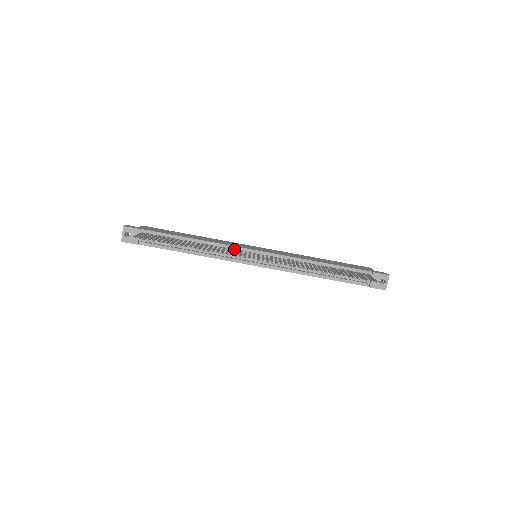
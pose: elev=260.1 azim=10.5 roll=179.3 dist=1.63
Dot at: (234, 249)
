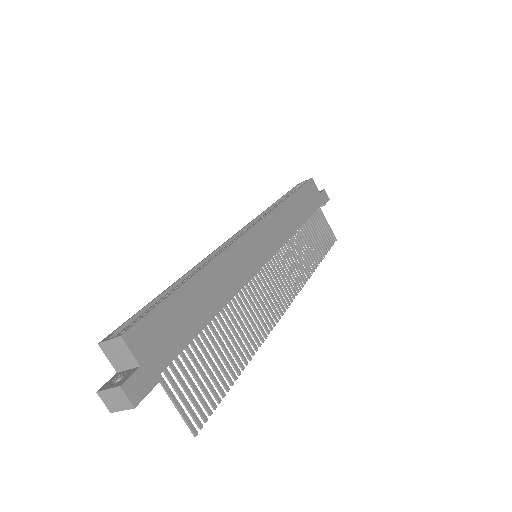
Dot at: (250, 278)
